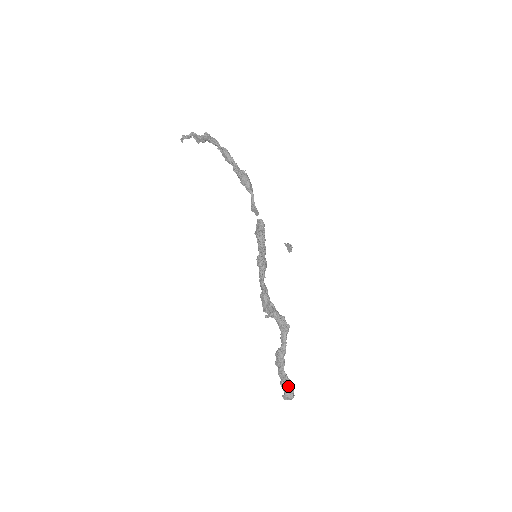
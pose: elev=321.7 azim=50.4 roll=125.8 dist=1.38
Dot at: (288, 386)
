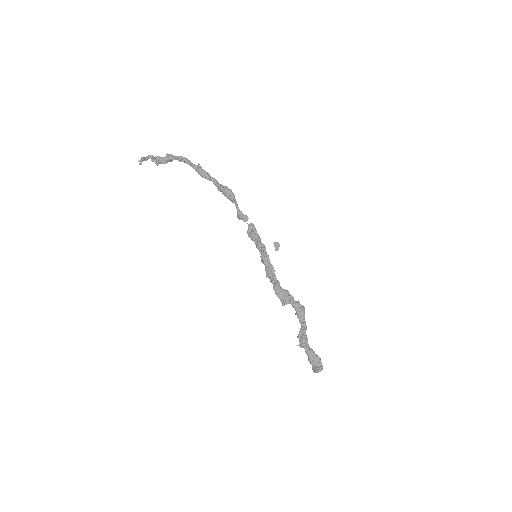
Dot at: (318, 359)
